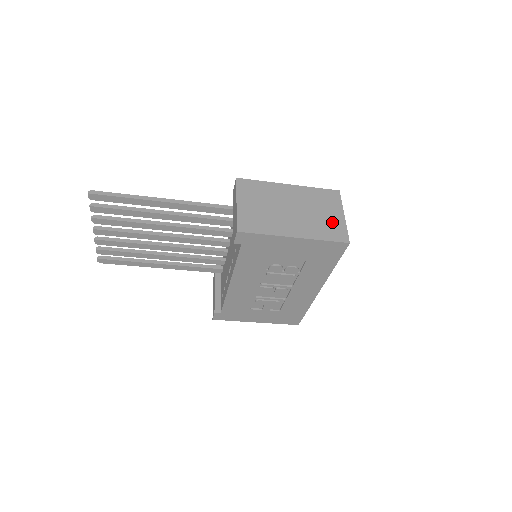
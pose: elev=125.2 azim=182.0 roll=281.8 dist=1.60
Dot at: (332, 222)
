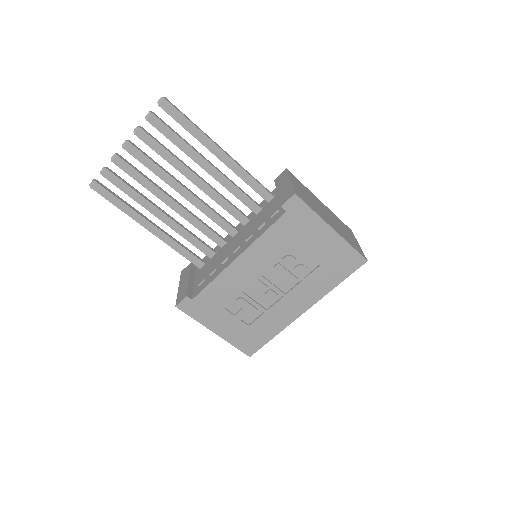
Dot at: (353, 241)
